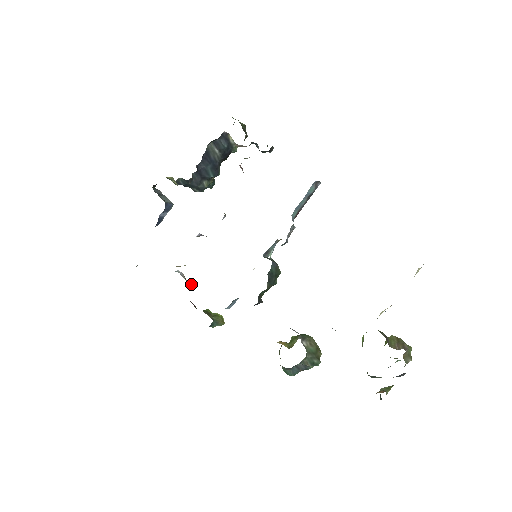
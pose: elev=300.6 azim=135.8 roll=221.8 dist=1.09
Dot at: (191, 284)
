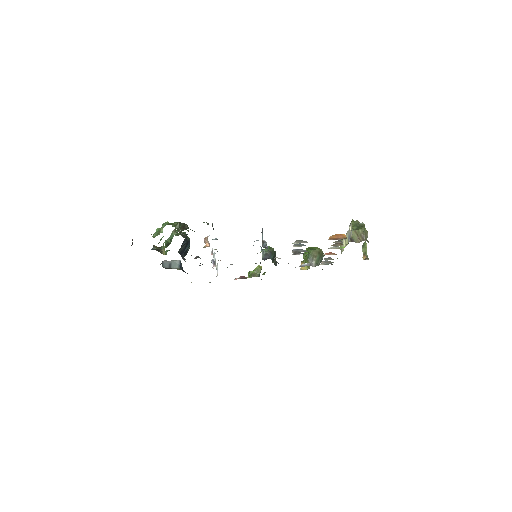
Dot at: occluded
